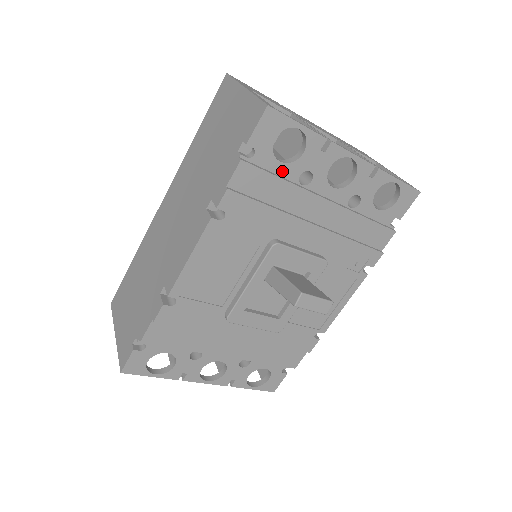
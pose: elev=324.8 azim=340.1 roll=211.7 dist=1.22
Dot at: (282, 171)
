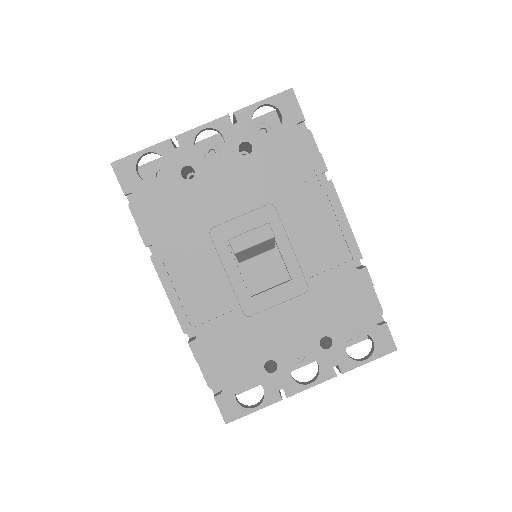
Dot at: (166, 186)
